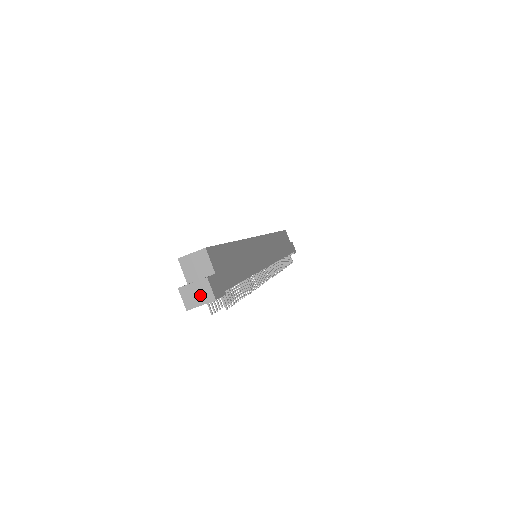
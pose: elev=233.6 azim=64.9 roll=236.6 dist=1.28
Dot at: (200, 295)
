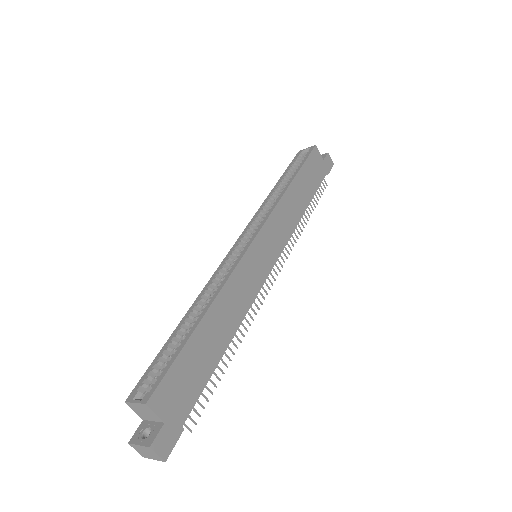
Dot at: (150, 454)
